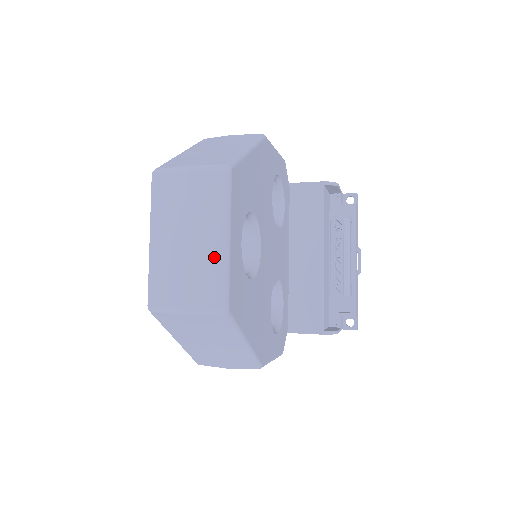
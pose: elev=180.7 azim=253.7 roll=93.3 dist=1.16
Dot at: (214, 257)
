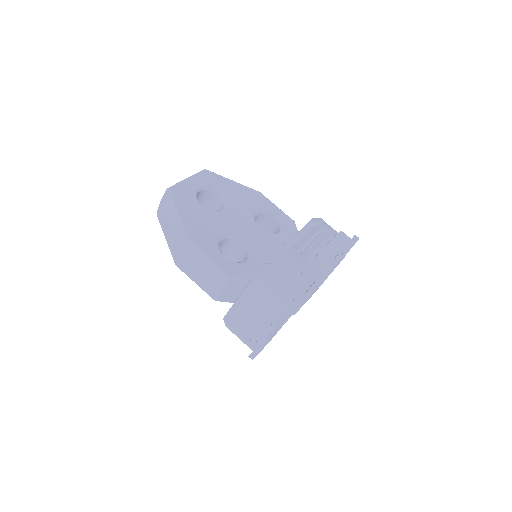
Dot at: occluded
